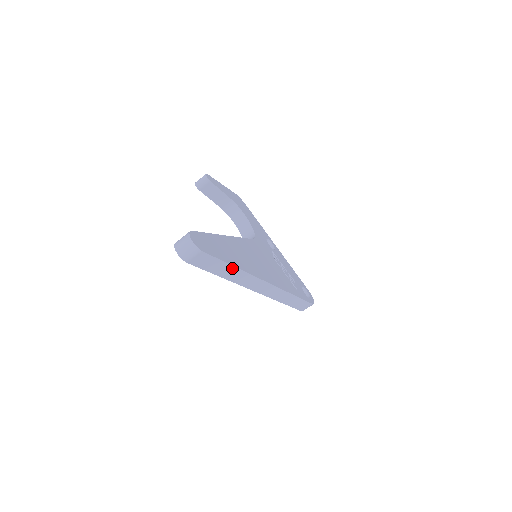
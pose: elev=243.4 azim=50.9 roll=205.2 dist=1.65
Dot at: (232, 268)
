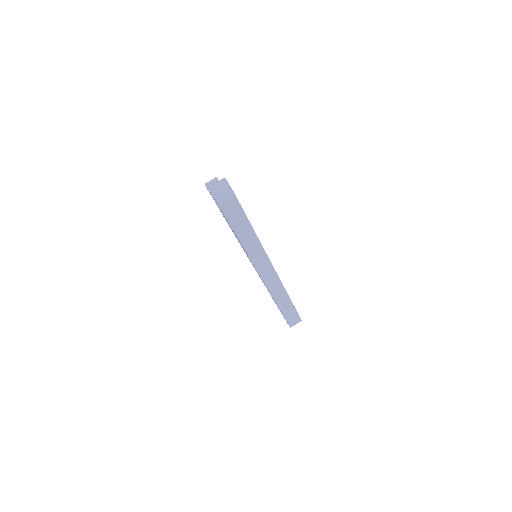
Dot at: (251, 232)
